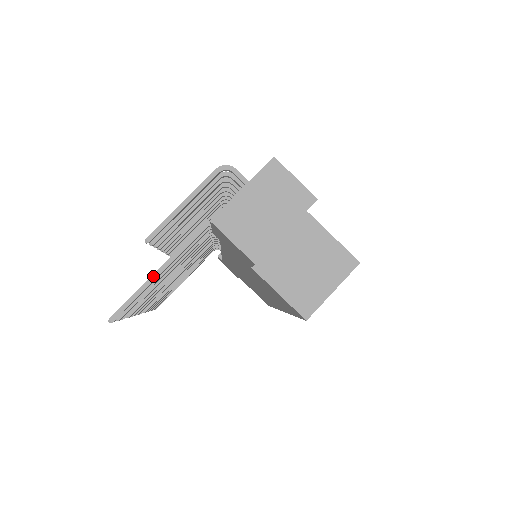
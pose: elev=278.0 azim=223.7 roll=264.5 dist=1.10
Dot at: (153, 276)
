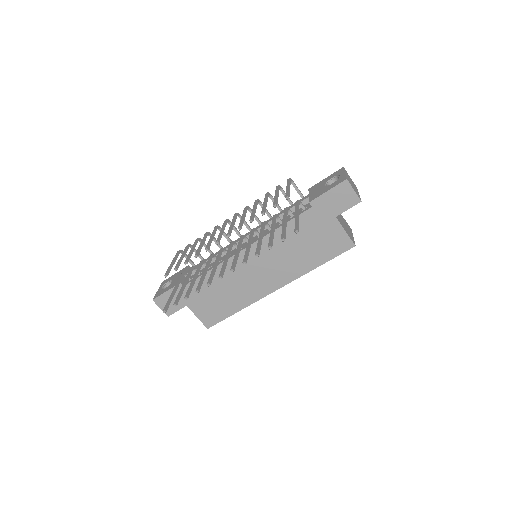
Dot at: (298, 216)
